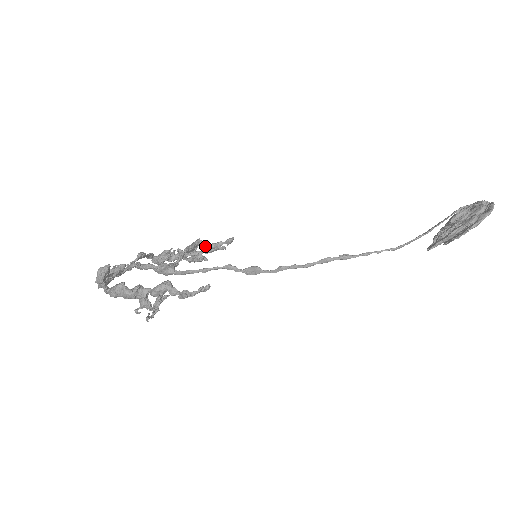
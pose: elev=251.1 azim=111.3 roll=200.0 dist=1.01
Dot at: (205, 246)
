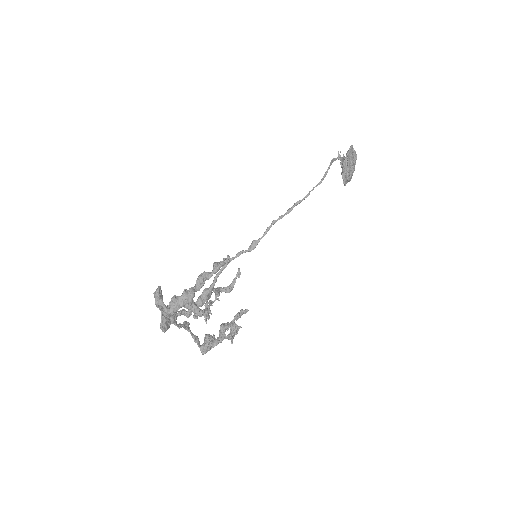
Dot at: (225, 288)
